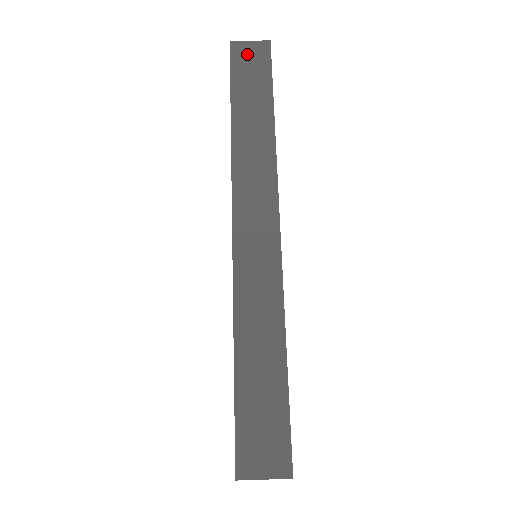
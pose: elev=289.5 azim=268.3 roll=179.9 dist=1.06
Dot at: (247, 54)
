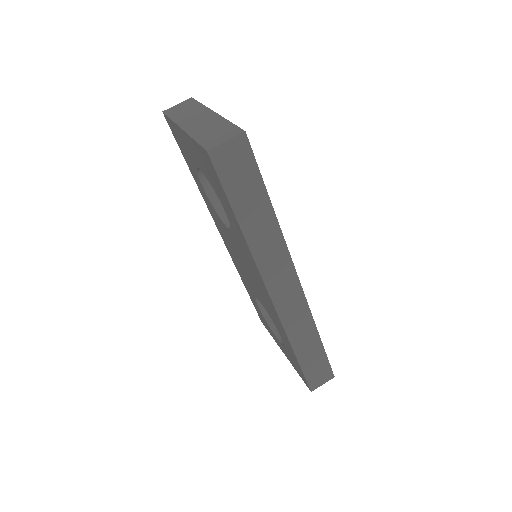
Dot at: (229, 159)
